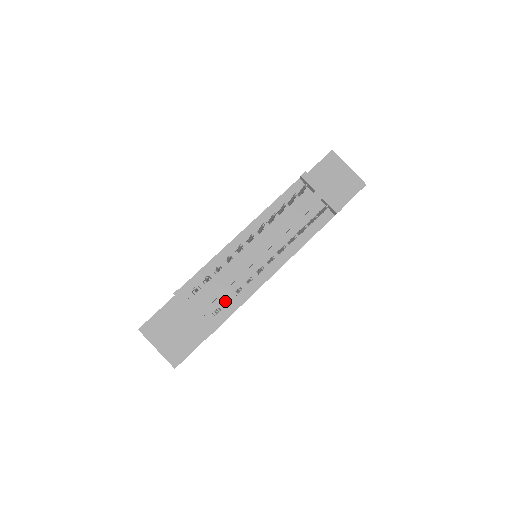
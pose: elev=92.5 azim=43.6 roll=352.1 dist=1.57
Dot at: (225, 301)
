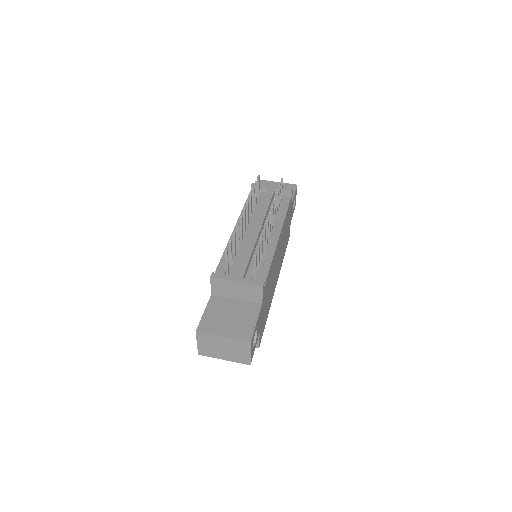
Dot at: occluded
